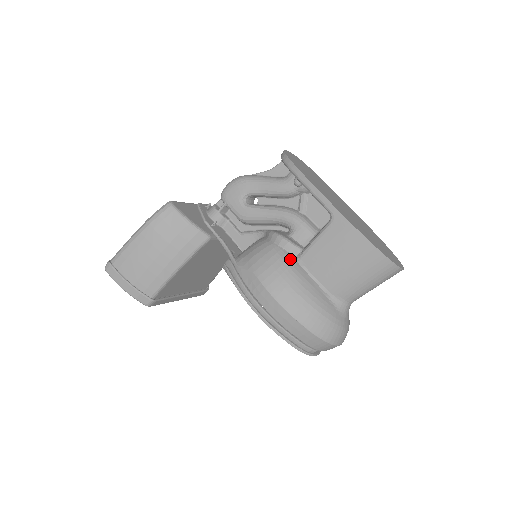
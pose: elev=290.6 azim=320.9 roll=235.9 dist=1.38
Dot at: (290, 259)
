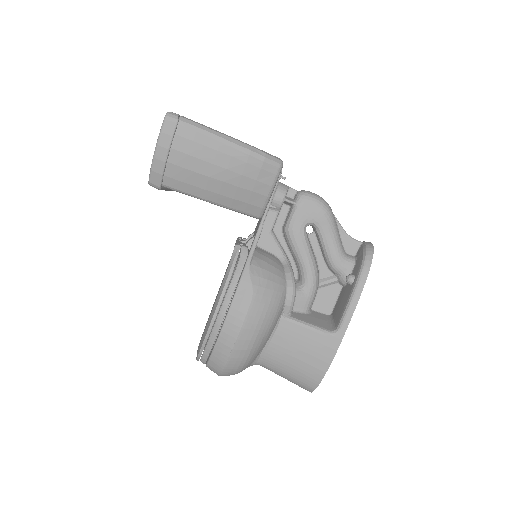
Dot at: (280, 313)
